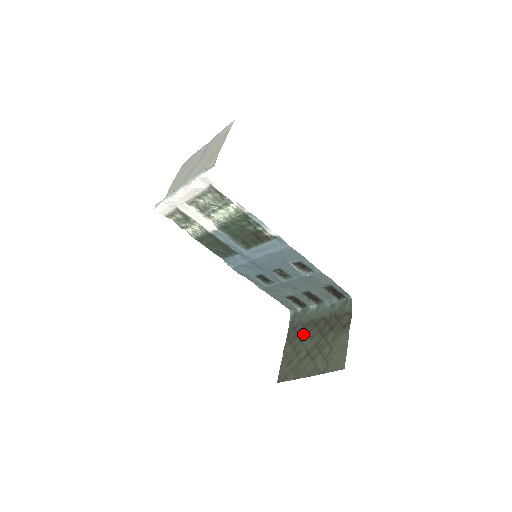
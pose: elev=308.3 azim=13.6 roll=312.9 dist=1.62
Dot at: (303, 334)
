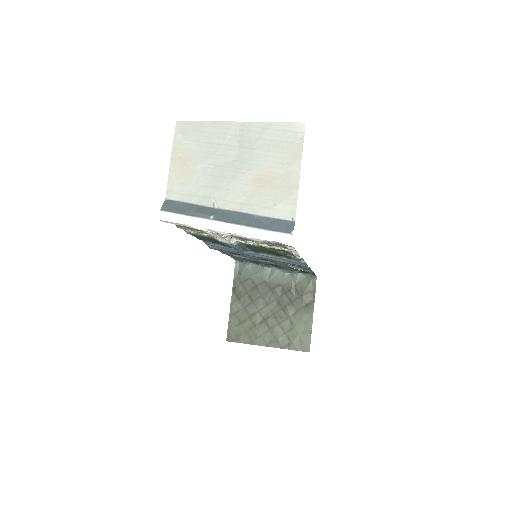
Dot at: (255, 295)
